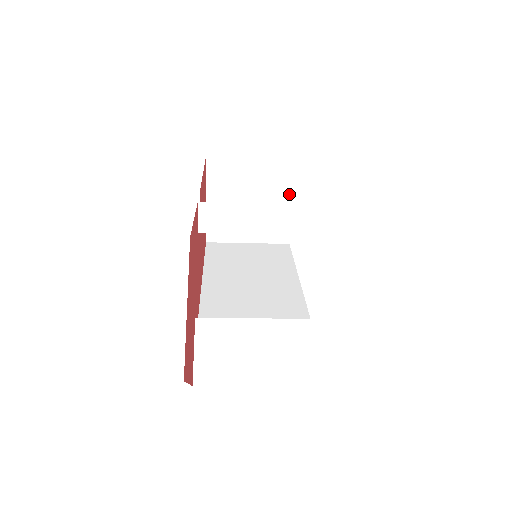
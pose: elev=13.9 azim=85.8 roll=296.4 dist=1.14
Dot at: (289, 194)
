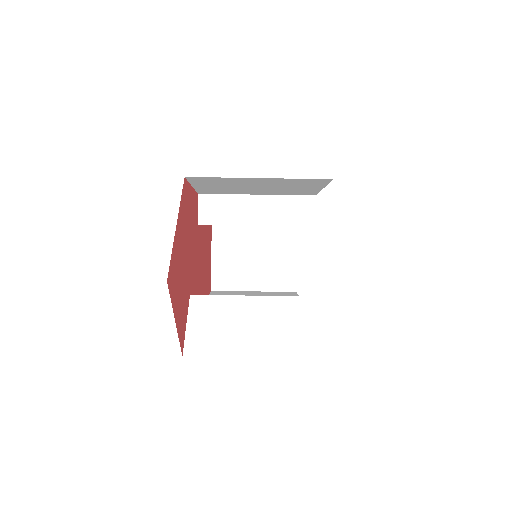
Dot at: (292, 239)
